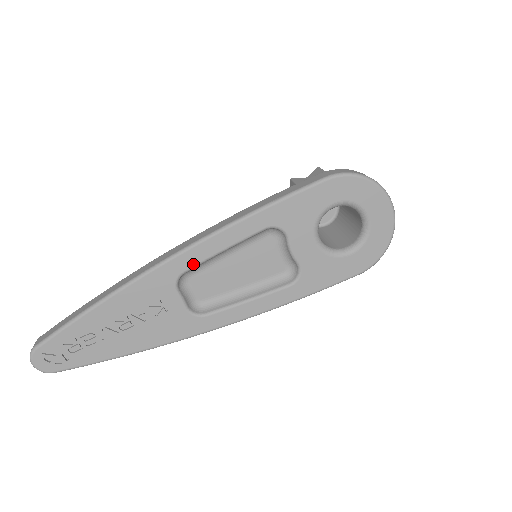
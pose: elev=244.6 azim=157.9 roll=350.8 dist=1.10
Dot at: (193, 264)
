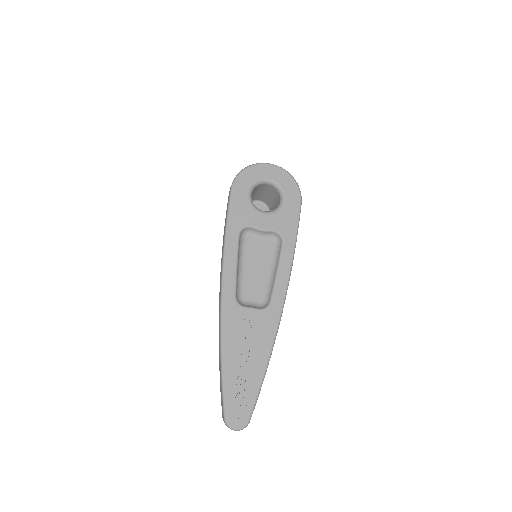
Dot at: (233, 287)
